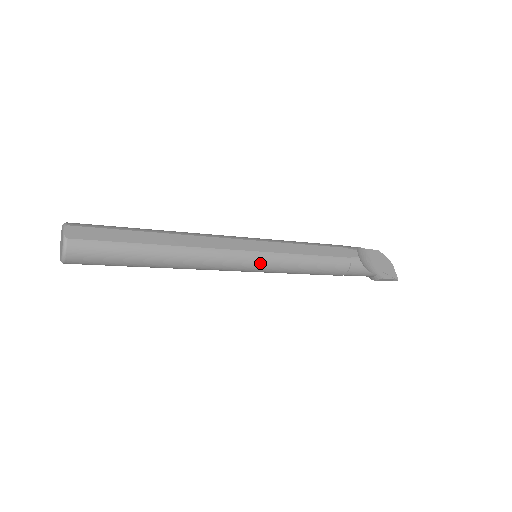
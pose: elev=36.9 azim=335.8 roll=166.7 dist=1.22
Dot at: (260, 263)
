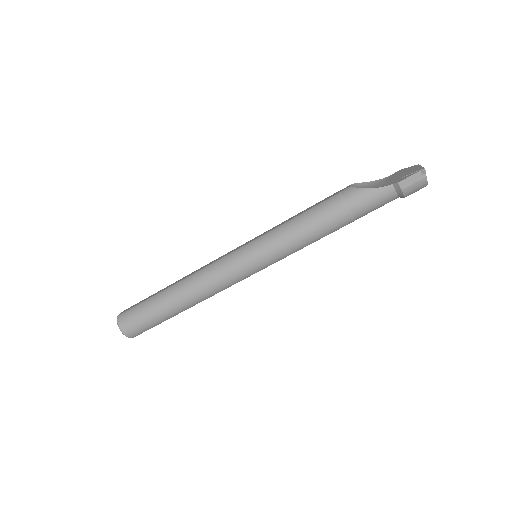
Dot at: (247, 254)
